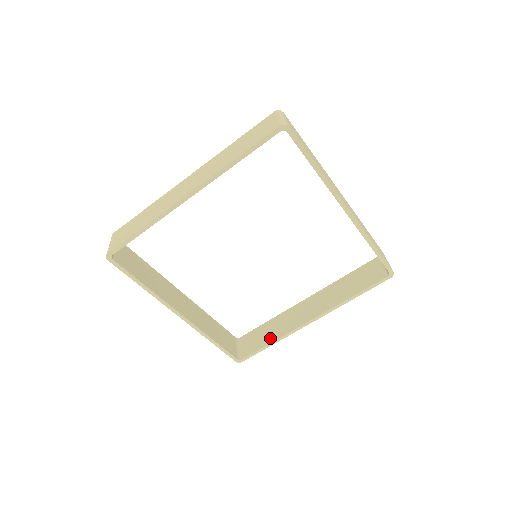
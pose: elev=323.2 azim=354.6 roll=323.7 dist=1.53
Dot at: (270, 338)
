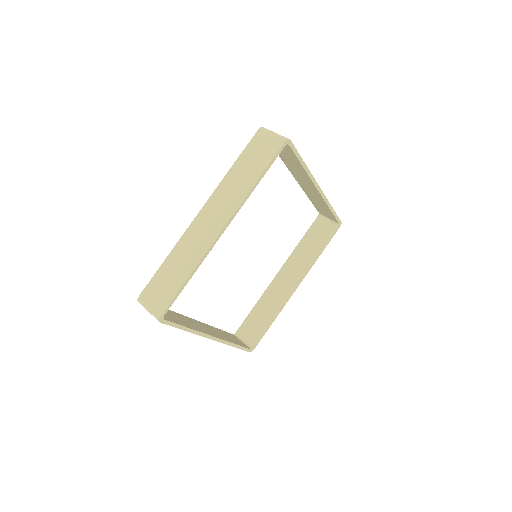
Dot at: (269, 318)
